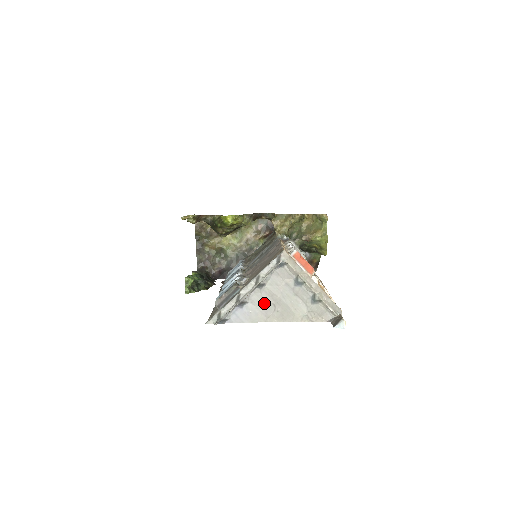
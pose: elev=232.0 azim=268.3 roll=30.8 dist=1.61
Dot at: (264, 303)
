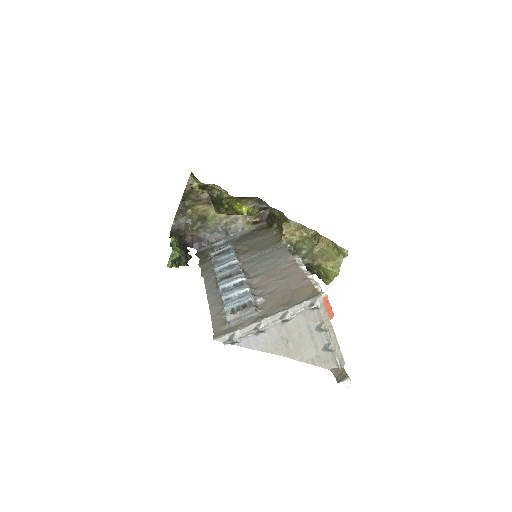
Dot at: (279, 337)
